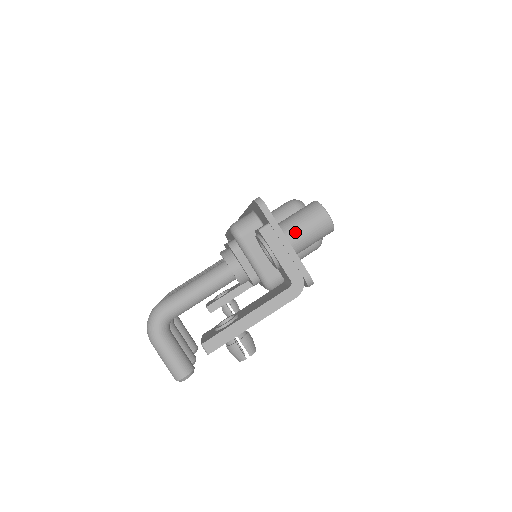
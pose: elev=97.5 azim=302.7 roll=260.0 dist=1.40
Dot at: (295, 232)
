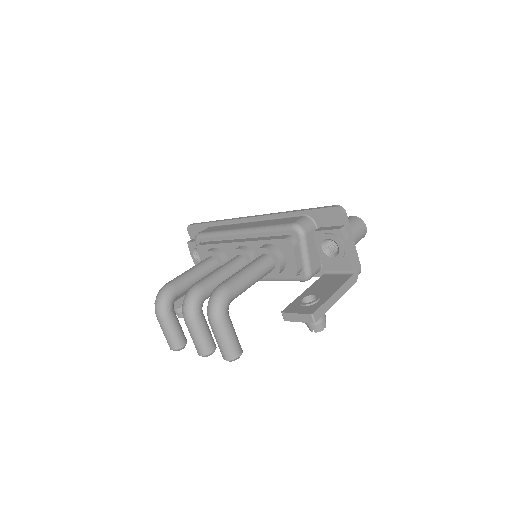
Dot at: (353, 235)
